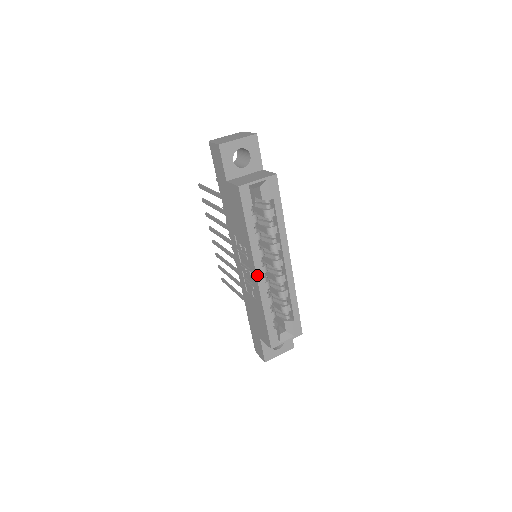
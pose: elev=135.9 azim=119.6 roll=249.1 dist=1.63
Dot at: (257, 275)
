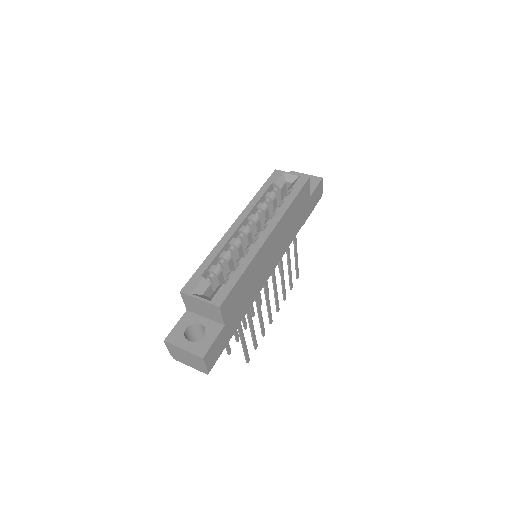
Dot at: (234, 224)
